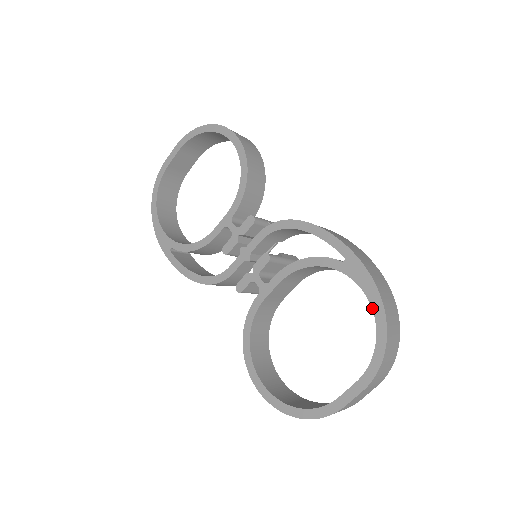
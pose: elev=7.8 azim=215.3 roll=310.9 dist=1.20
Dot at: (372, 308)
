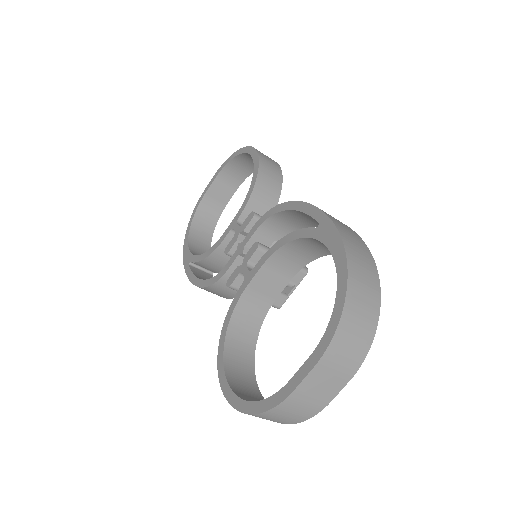
Dot at: (336, 267)
